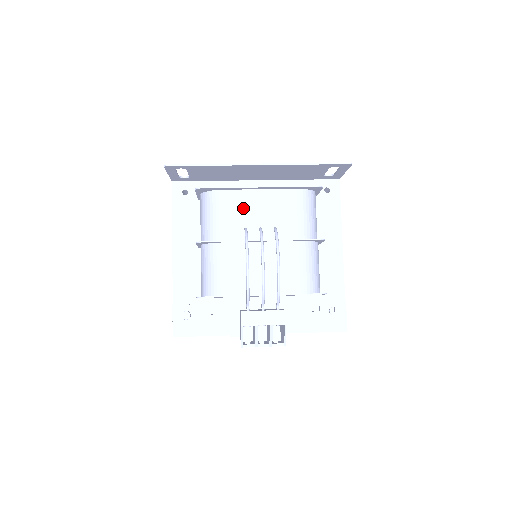
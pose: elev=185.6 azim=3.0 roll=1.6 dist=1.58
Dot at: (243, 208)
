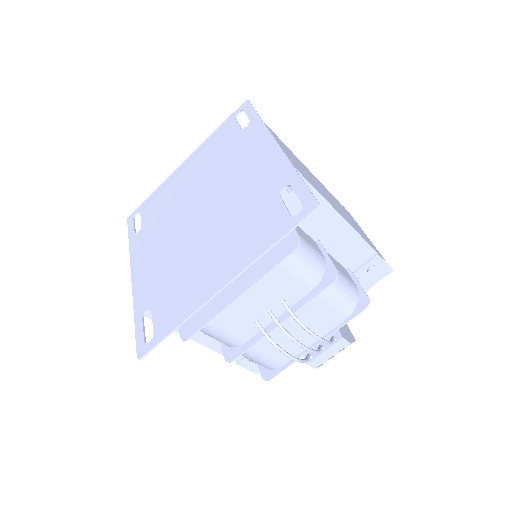
Dot at: (238, 313)
